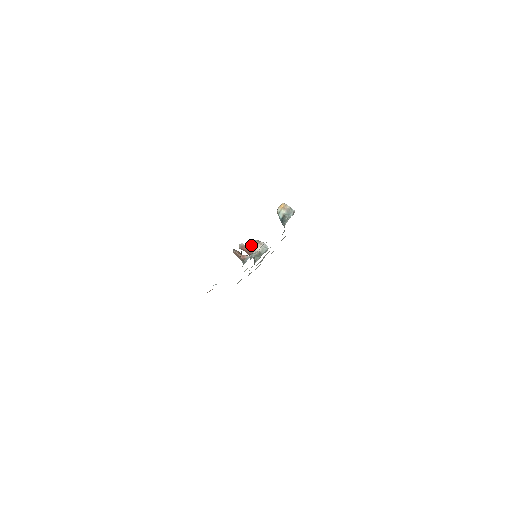
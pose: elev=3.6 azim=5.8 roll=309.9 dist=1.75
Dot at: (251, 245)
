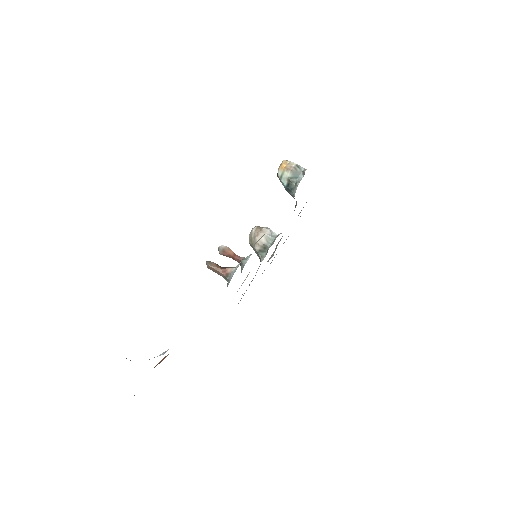
Dot at: (249, 236)
